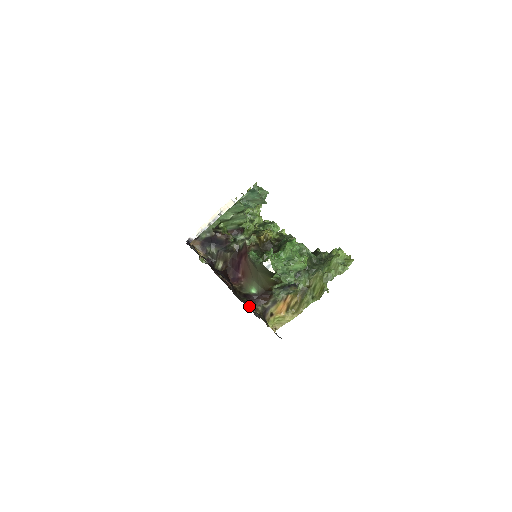
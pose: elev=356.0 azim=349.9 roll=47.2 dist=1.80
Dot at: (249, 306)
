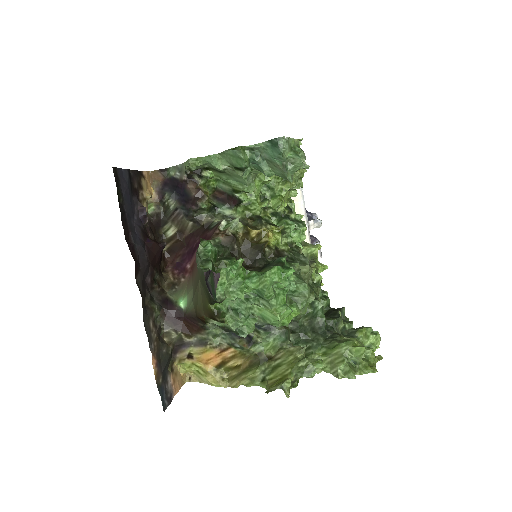
Dot at: (146, 322)
